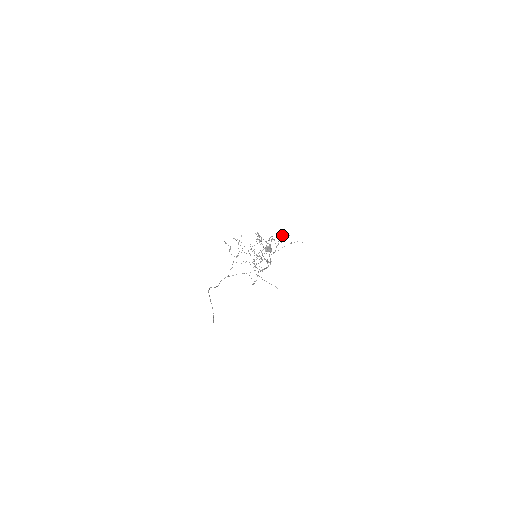
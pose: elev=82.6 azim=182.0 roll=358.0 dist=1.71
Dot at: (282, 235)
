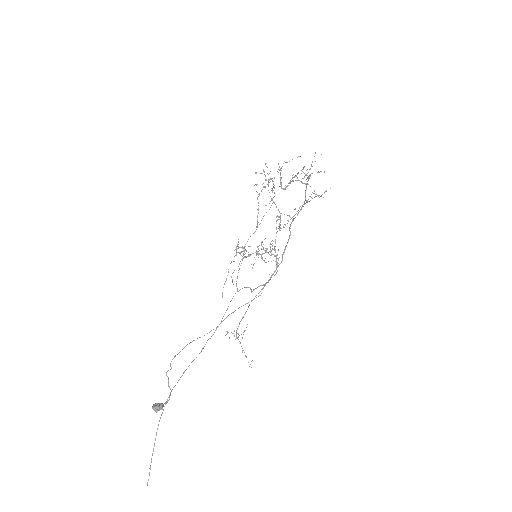
Dot at: occluded
